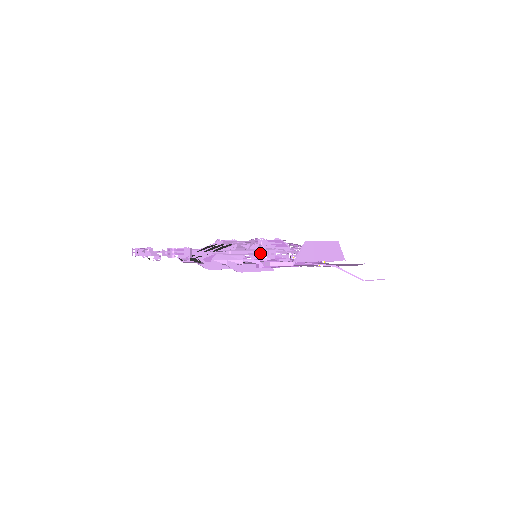
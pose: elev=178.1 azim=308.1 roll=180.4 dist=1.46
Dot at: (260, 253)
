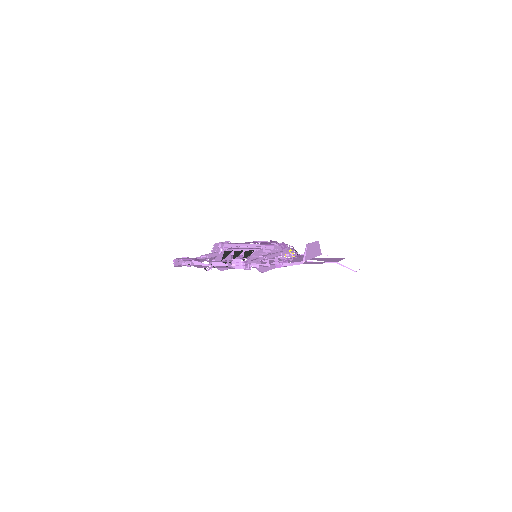
Dot at: (277, 256)
